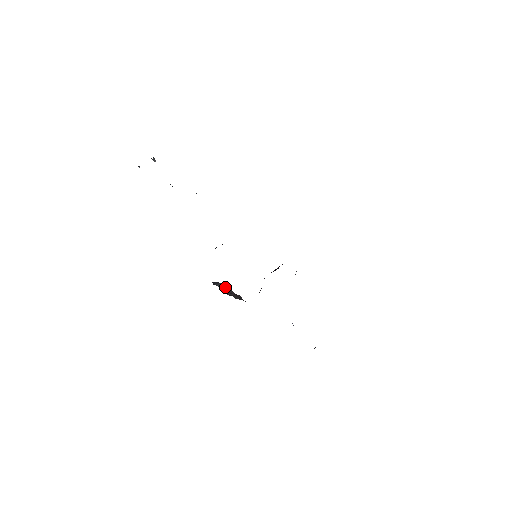
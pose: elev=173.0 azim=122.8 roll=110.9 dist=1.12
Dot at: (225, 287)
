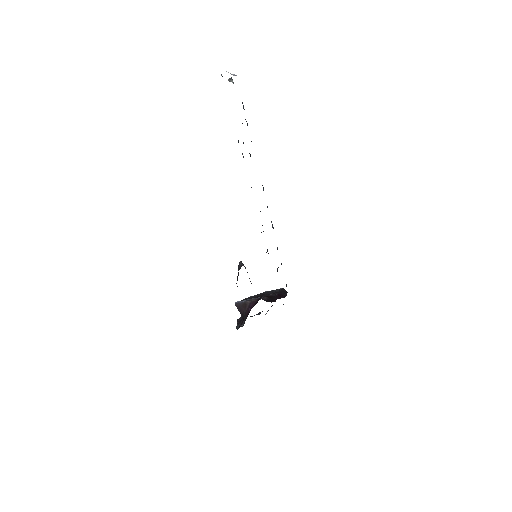
Dot at: occluded
